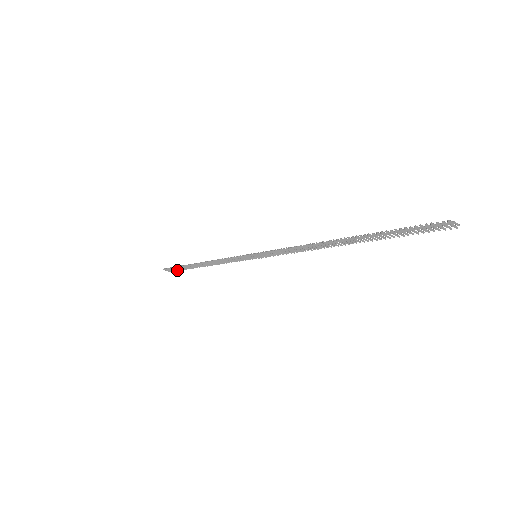
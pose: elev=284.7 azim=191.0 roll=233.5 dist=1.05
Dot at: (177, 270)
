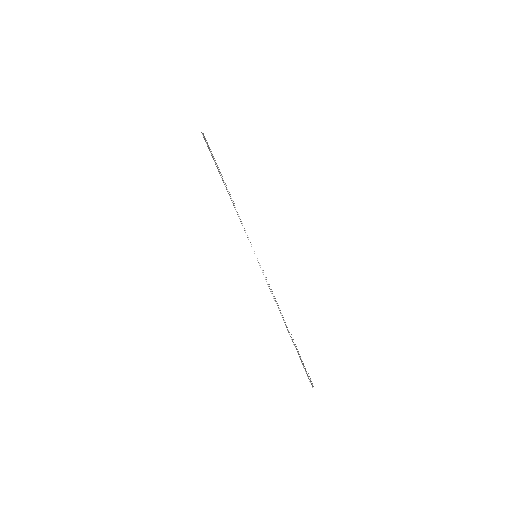
Dot at: (209, 149)
